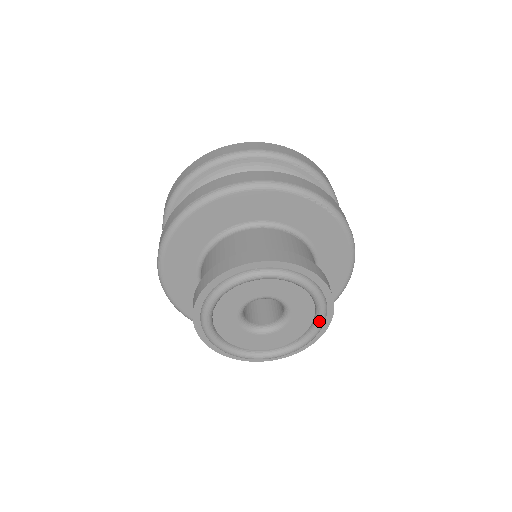
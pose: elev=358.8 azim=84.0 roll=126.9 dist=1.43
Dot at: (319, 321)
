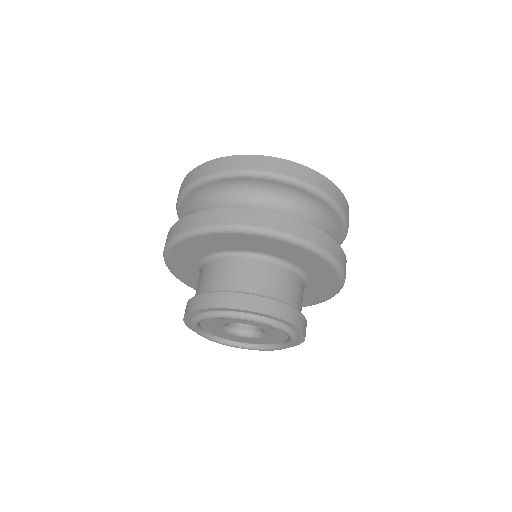
Dot at: (291, 339)
